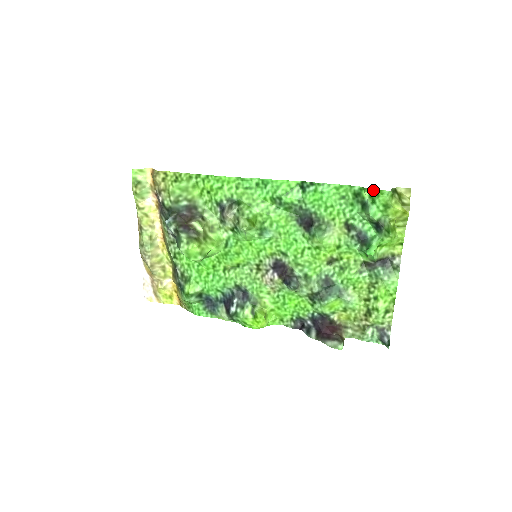
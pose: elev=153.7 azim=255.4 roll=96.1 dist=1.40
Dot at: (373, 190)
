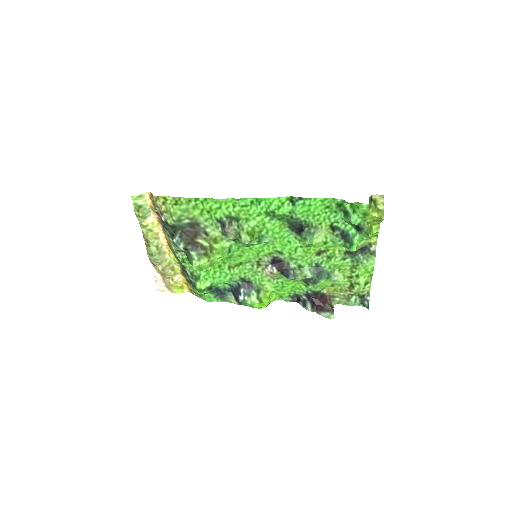
Dot at: (354, 203)
